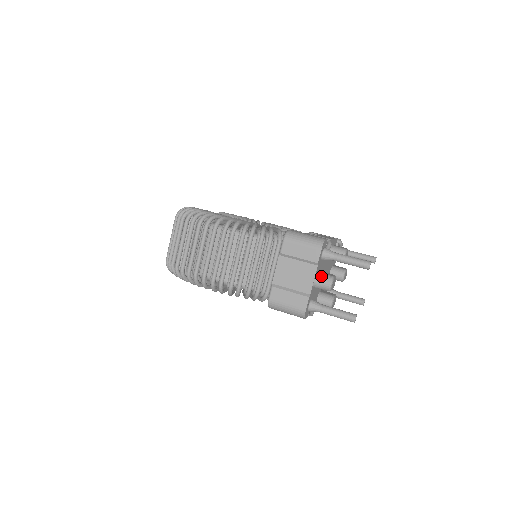
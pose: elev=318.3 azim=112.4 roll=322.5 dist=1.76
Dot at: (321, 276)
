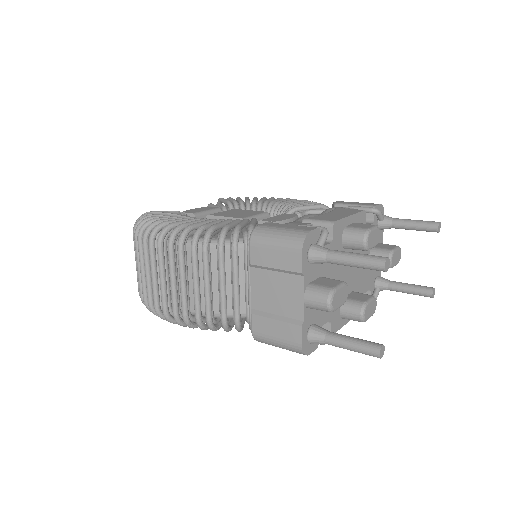
Dot at: (313, 291)
